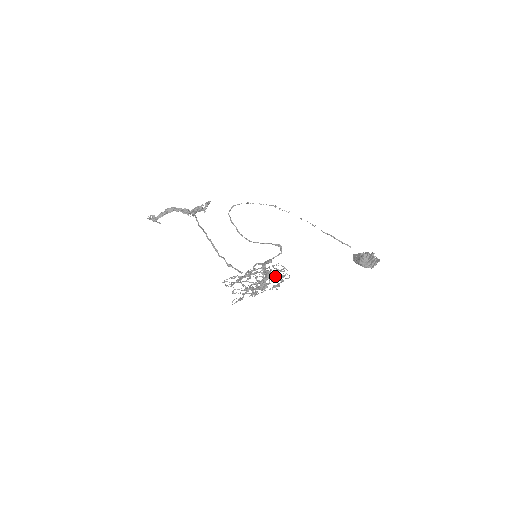
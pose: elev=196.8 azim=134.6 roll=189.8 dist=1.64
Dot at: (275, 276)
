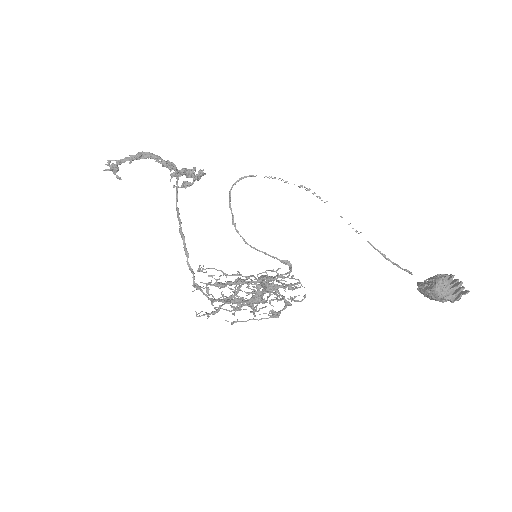
Dot at: (277, 297)
